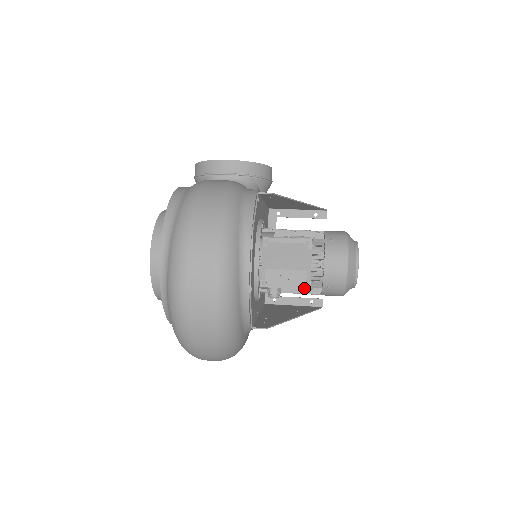
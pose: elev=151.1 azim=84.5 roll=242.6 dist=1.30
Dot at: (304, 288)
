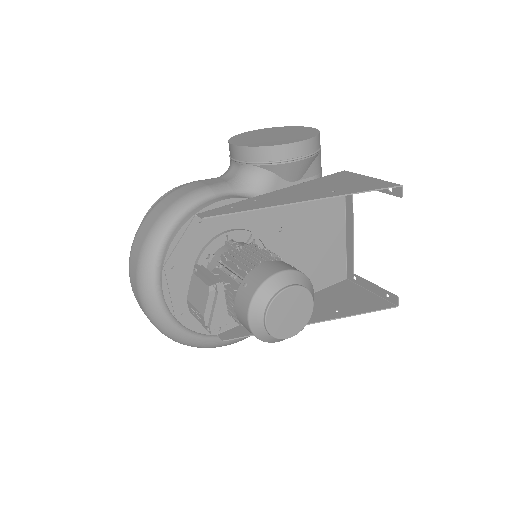
Dot at: (208, 330)
